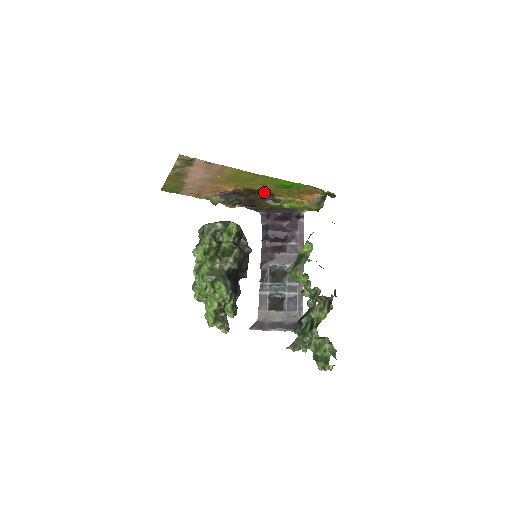
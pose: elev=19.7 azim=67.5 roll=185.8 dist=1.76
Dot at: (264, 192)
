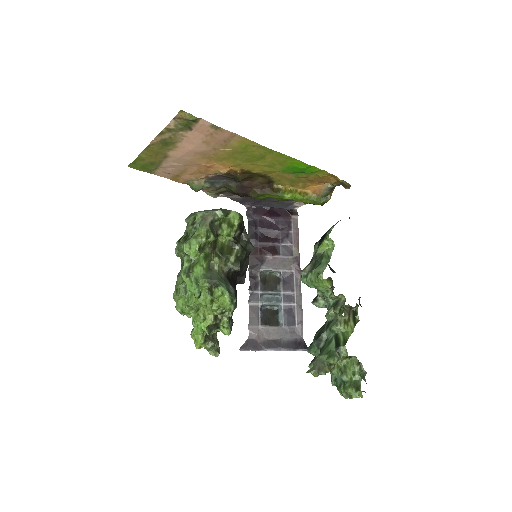
Dot at: (263, 177)
